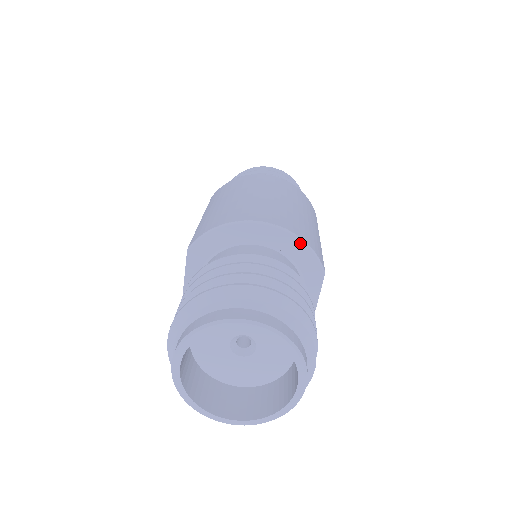
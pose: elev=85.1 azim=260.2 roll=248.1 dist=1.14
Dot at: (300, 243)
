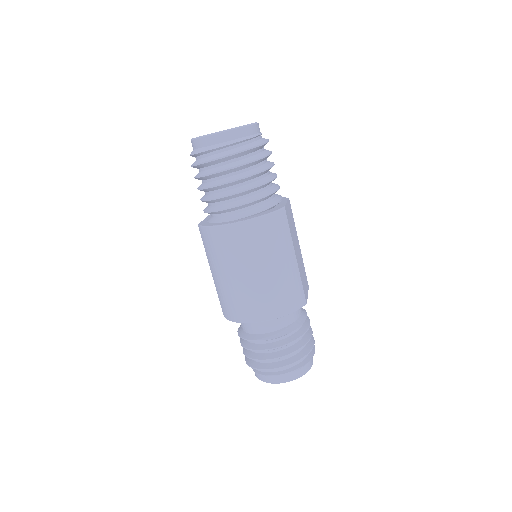
Dot at: occluded
